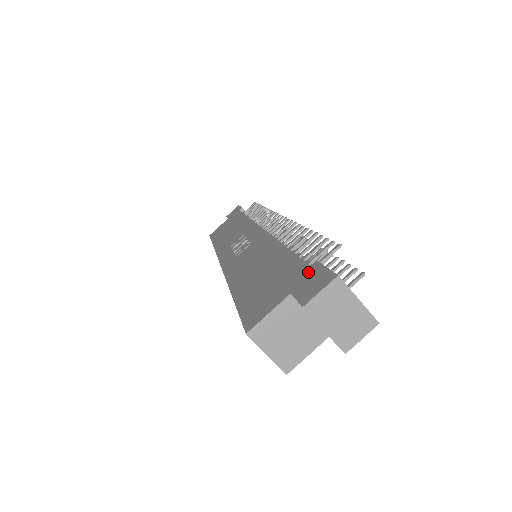
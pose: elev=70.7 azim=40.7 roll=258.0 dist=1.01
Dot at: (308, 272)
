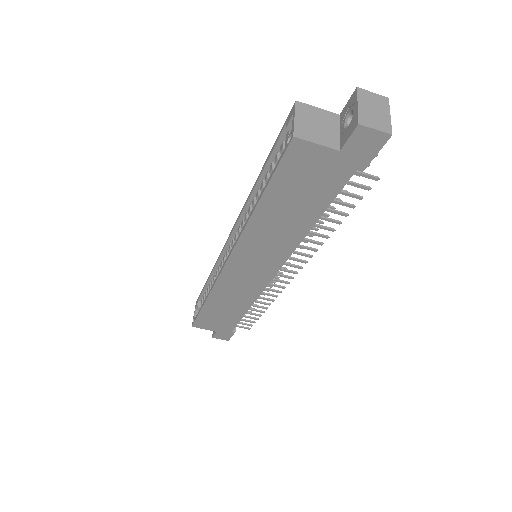
Dot at: occluded
